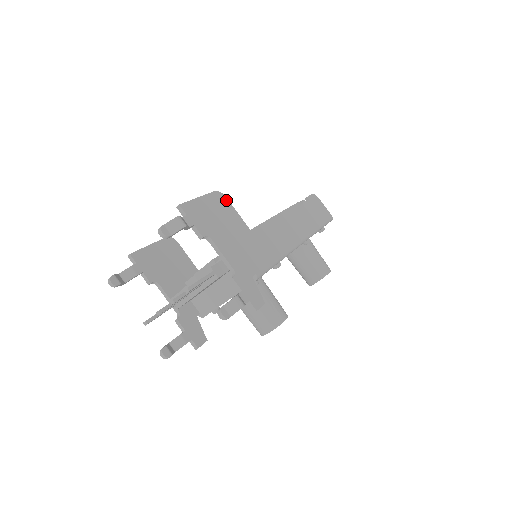
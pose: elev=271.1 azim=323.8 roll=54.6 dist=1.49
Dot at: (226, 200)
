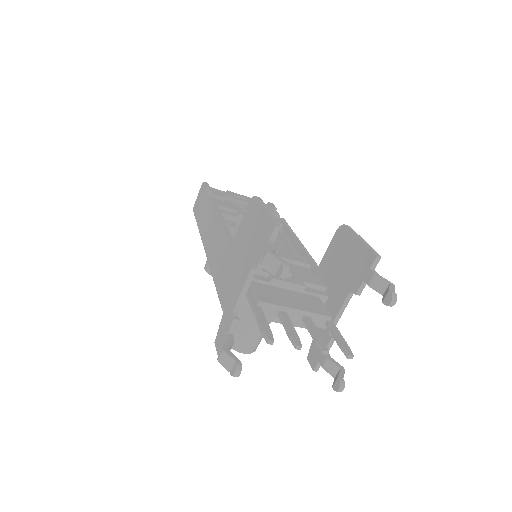
Dot at: occluded
